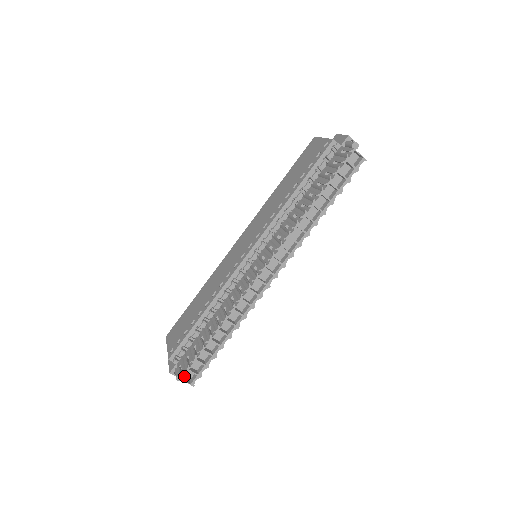
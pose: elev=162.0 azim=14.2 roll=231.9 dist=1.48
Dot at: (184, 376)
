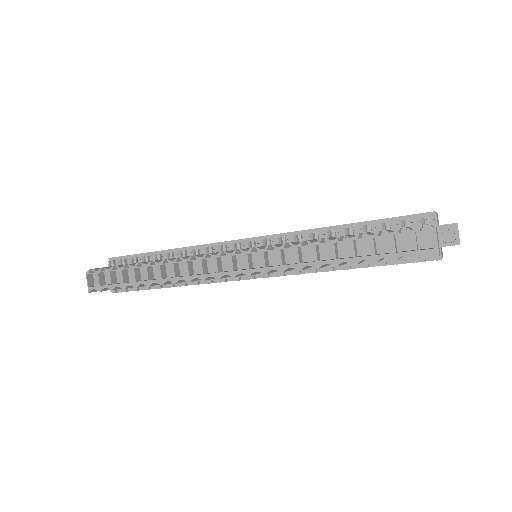
Dot at: (94, 277)
